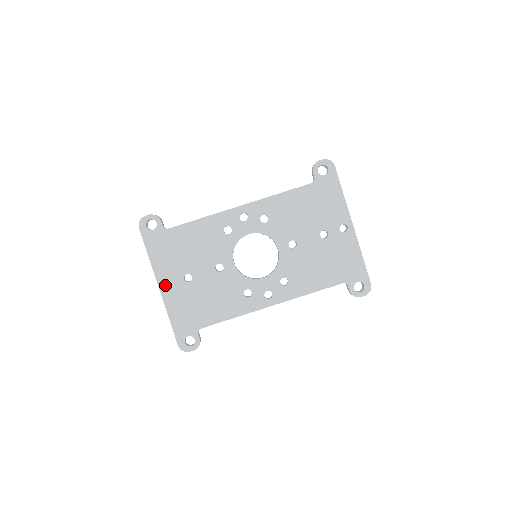
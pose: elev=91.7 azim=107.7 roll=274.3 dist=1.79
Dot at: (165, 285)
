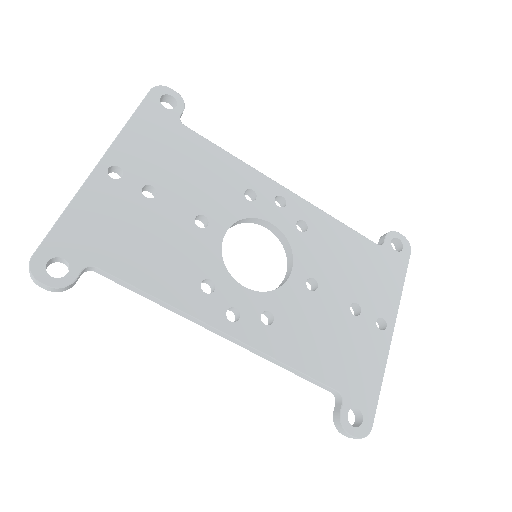
Dot at: occluded
